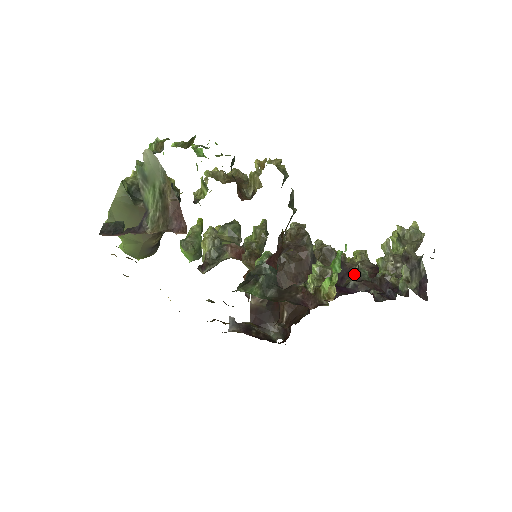
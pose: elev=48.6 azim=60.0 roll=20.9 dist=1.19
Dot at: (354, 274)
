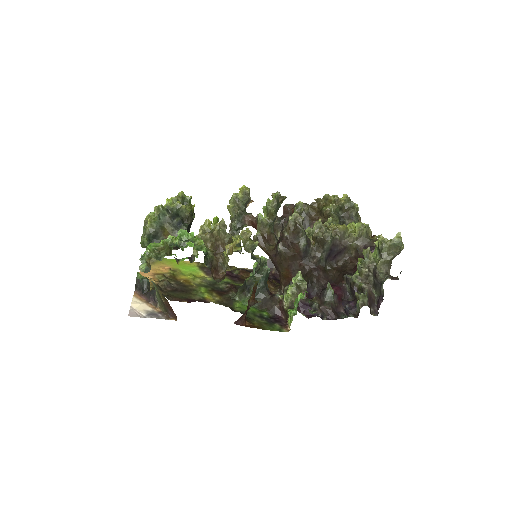
Dot at: (322, 291)
